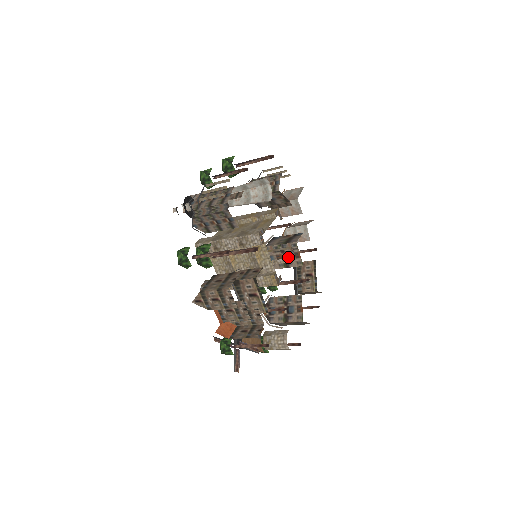
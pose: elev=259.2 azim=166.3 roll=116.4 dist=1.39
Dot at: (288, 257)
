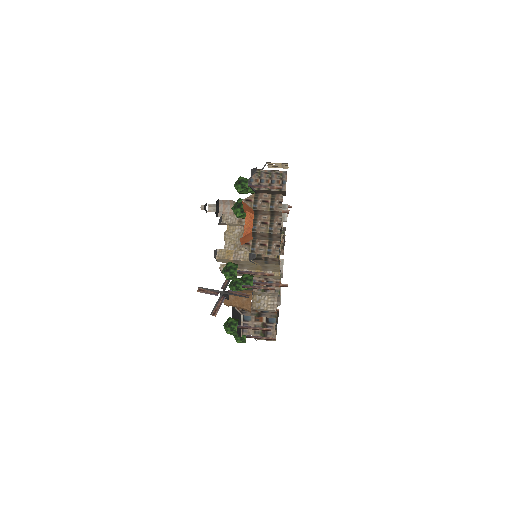
Dot at: occluded
